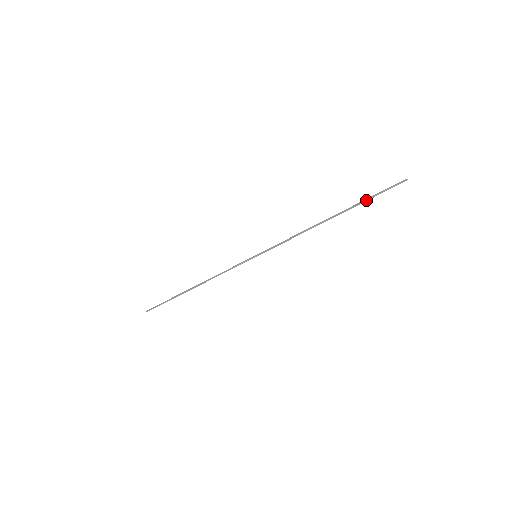
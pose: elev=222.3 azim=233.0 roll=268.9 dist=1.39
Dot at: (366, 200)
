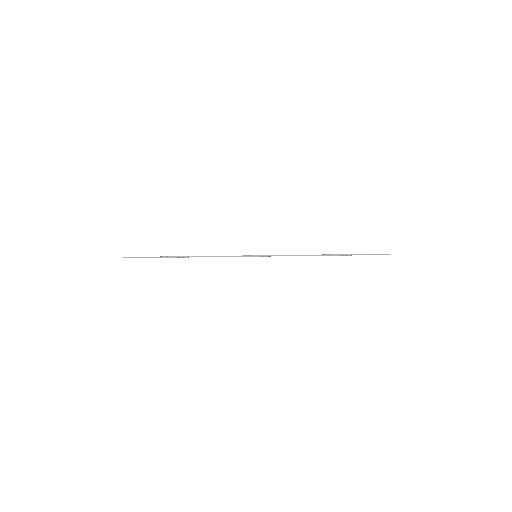
Dot at: occluded
